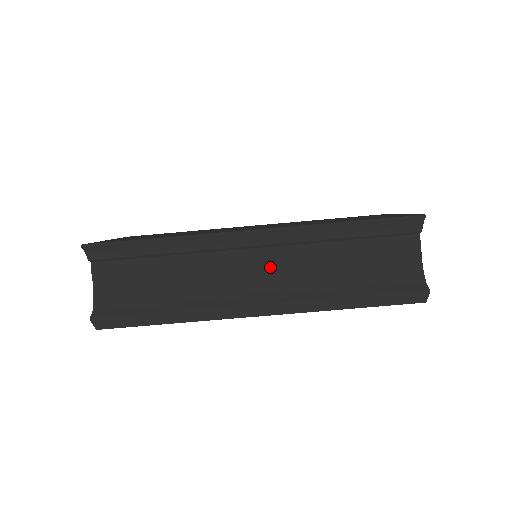
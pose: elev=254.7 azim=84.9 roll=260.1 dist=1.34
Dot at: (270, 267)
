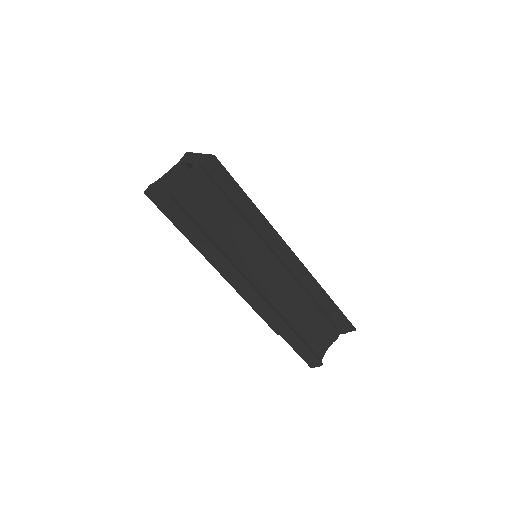
Dot at: (274, 277)
